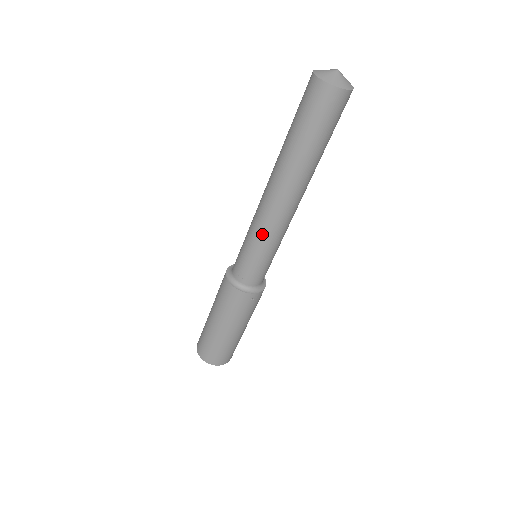
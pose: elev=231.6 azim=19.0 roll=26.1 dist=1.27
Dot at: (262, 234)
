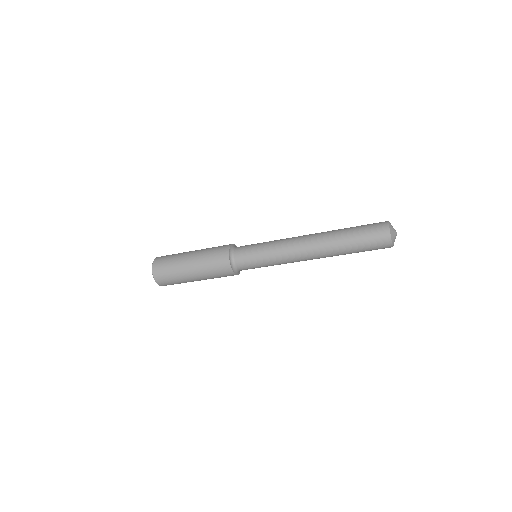
Dot at: (278, 250)
